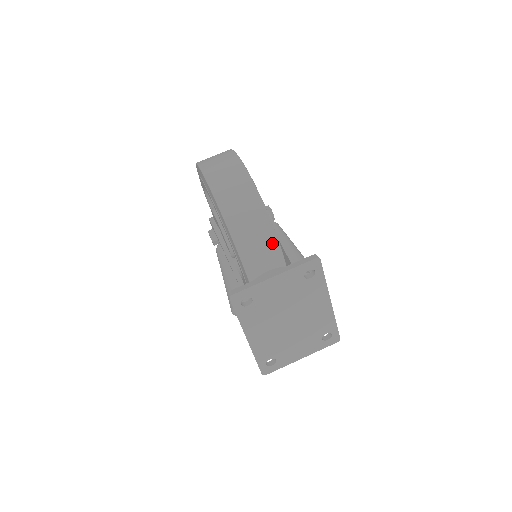
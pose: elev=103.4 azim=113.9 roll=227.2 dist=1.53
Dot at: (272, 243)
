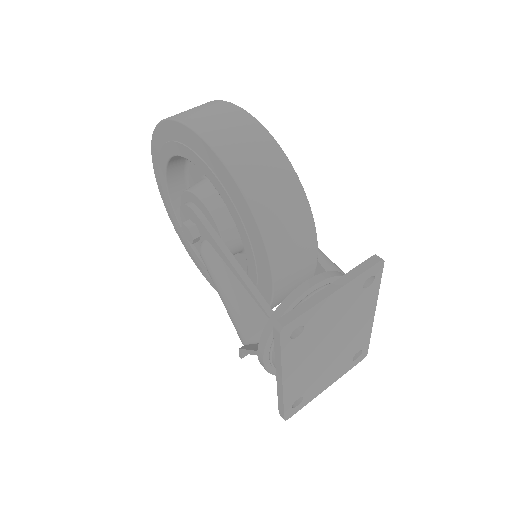
Dot at: (310, 240)
